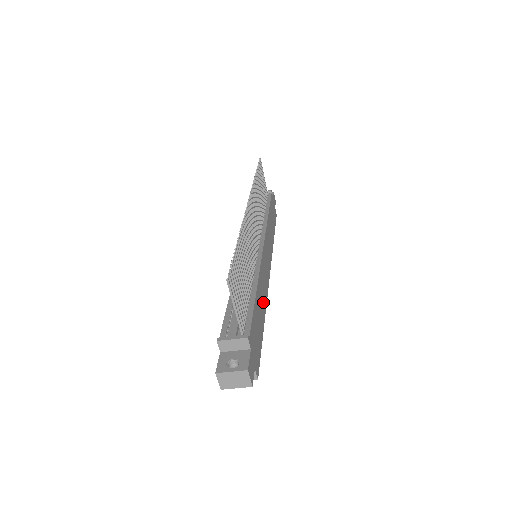
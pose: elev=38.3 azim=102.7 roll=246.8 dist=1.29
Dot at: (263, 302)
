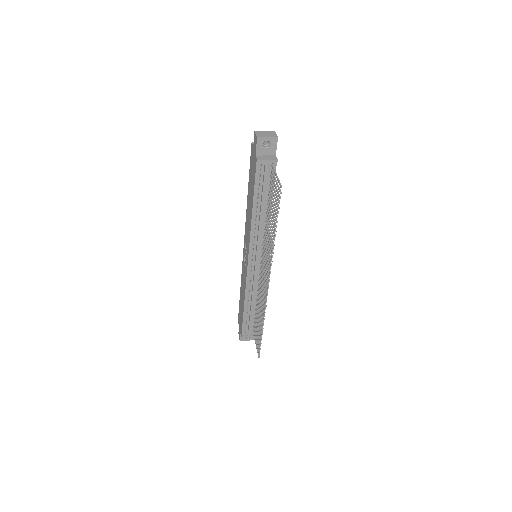
Dot at: occluded
